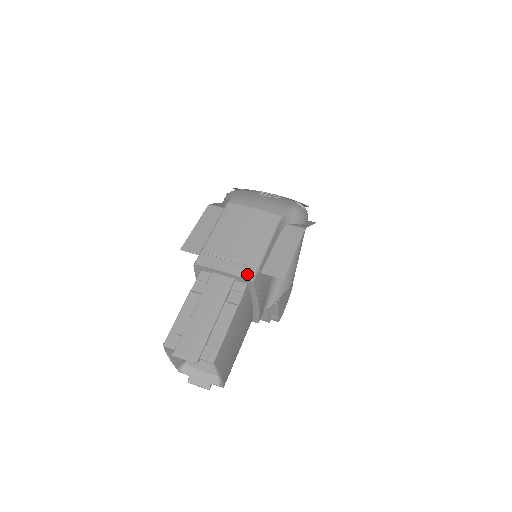
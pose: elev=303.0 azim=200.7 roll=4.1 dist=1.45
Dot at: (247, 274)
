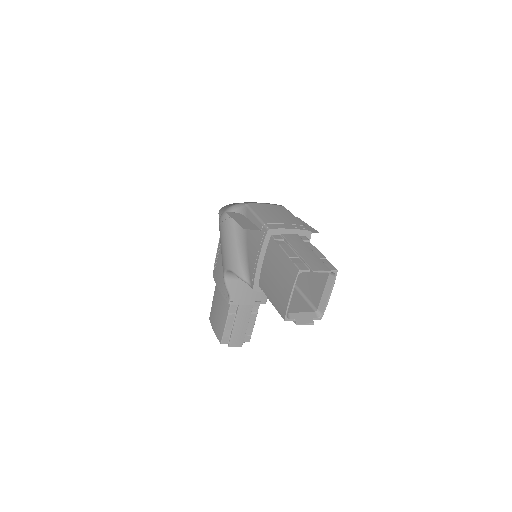
Dot at: (305, 229)
